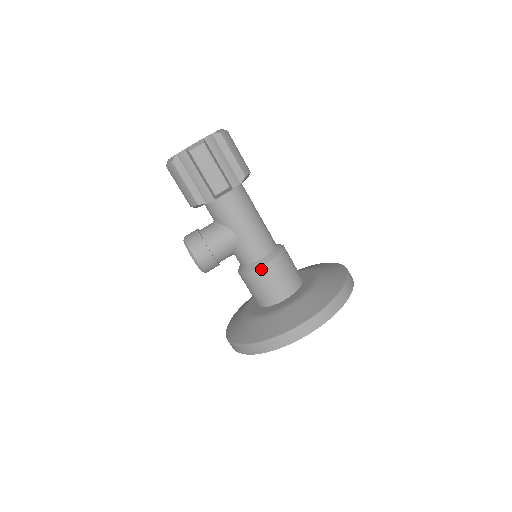
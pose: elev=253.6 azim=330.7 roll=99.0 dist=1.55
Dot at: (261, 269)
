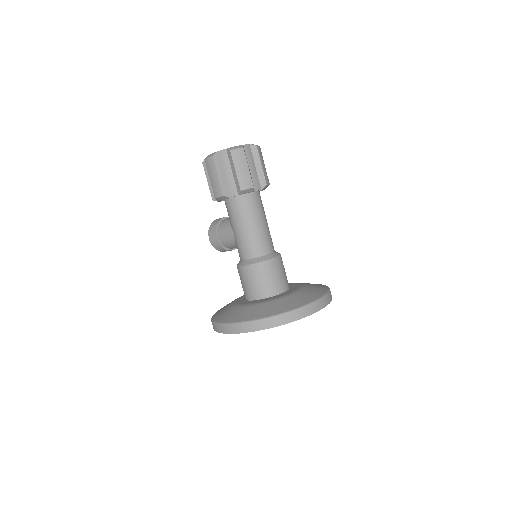
Dot at: (240, 268)
